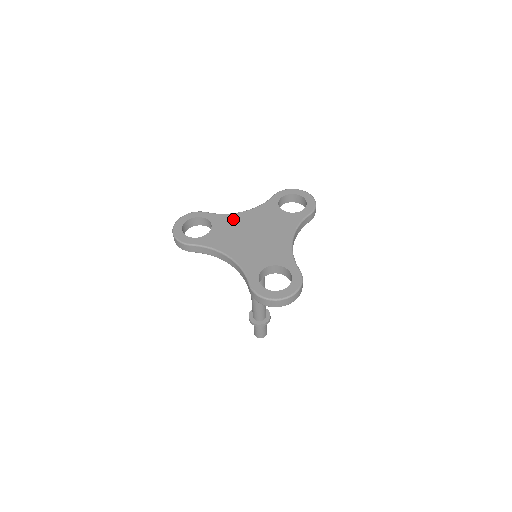
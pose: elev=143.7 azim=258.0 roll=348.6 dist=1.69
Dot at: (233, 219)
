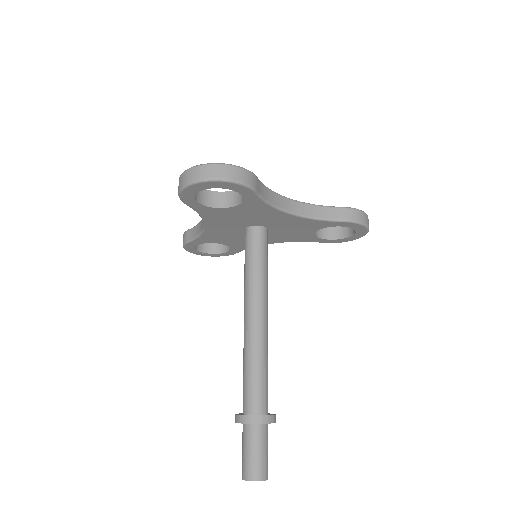
Dot at: occluded
